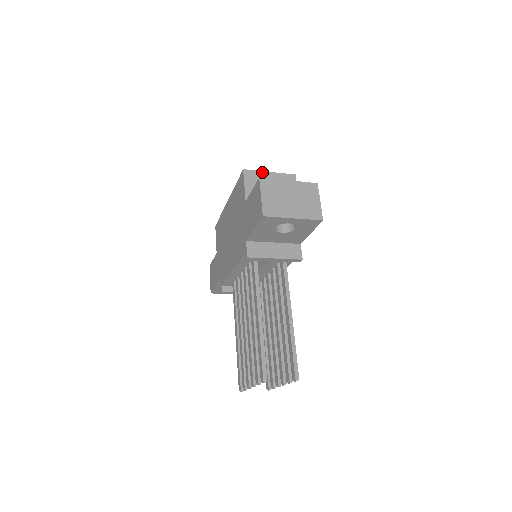
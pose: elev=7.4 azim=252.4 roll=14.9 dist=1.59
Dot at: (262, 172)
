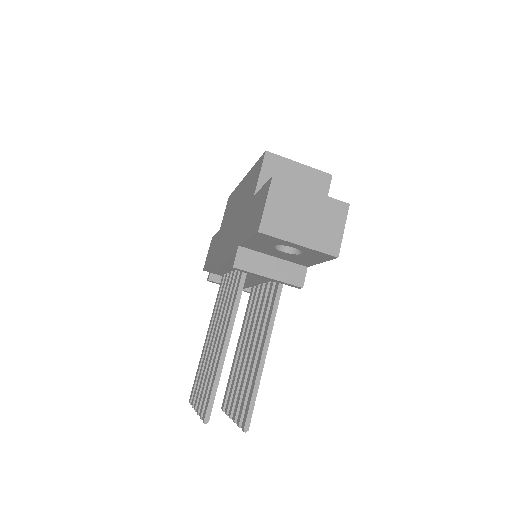
Dot at: (289, 161)
